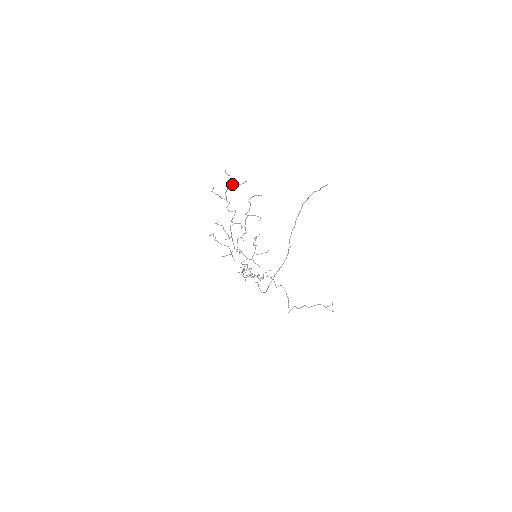
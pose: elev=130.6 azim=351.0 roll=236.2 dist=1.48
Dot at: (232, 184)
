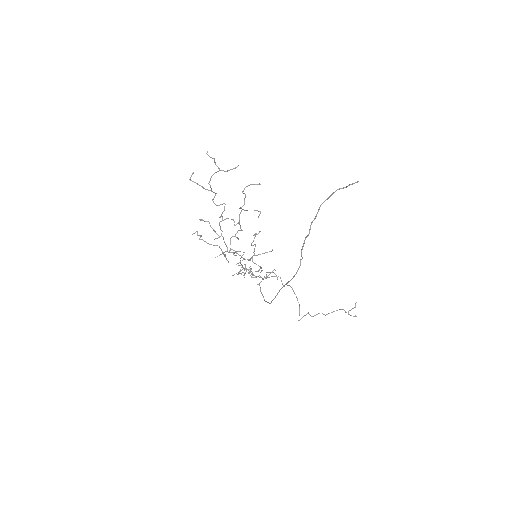
Dot at: occluded
